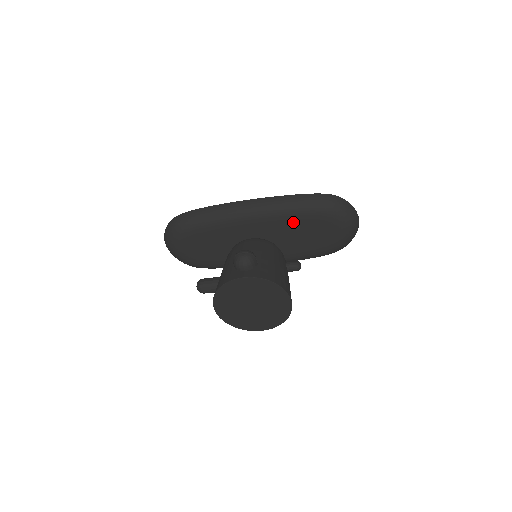
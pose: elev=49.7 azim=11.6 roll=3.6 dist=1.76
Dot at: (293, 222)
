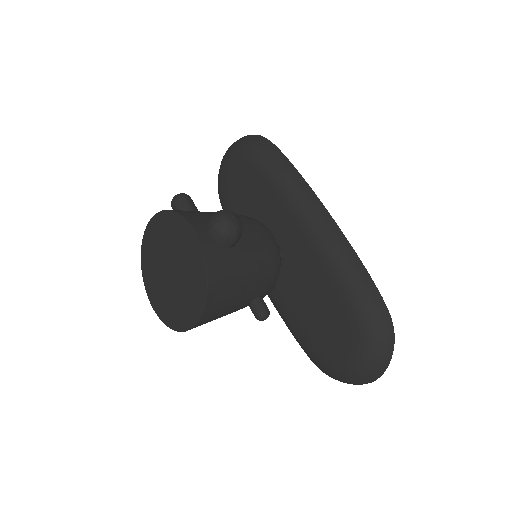
Dot at: (326, 284)
